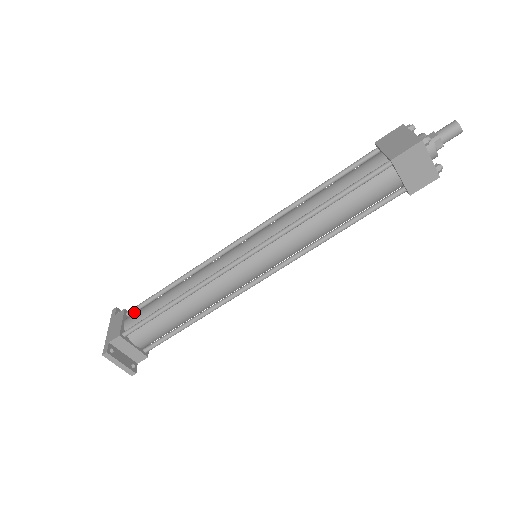
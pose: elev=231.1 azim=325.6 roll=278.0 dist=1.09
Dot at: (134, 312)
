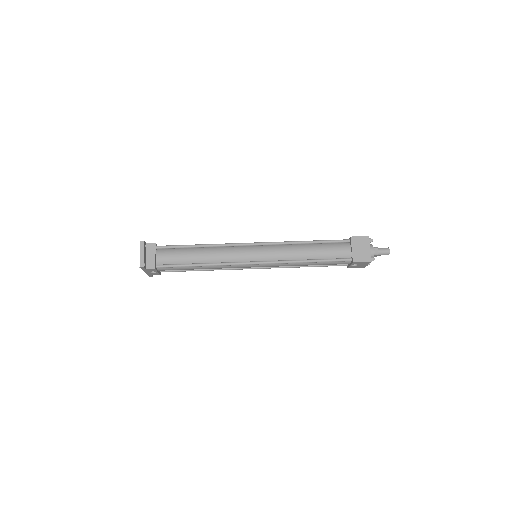
Dot at: occluded
